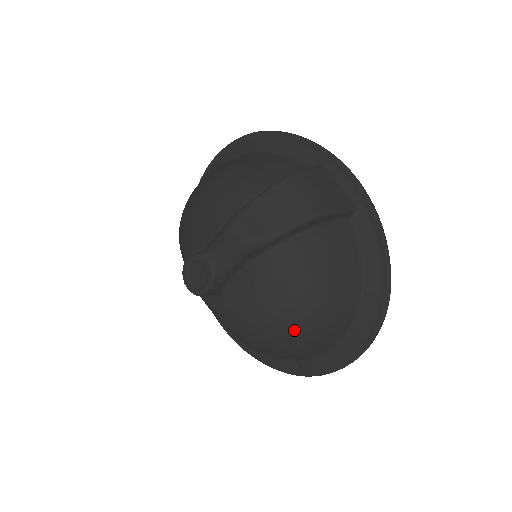
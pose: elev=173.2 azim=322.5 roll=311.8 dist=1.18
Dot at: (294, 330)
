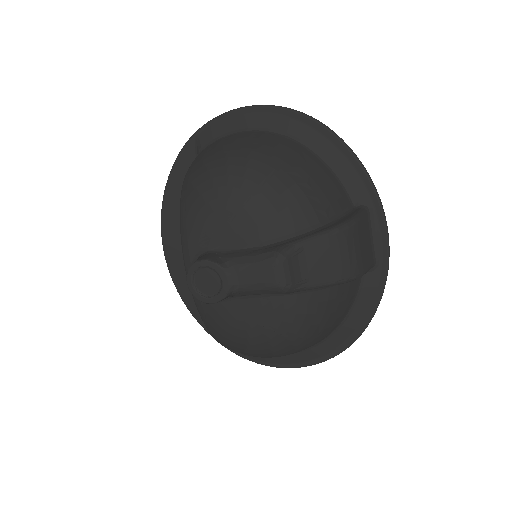
Dot at: (271, 353)
